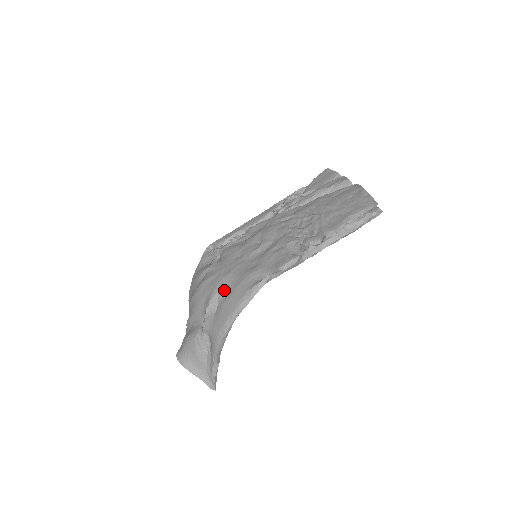
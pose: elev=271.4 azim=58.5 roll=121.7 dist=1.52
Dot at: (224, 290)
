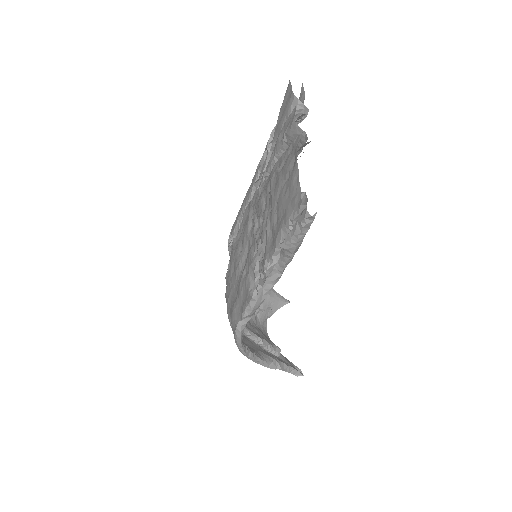
Dot at: occluded
